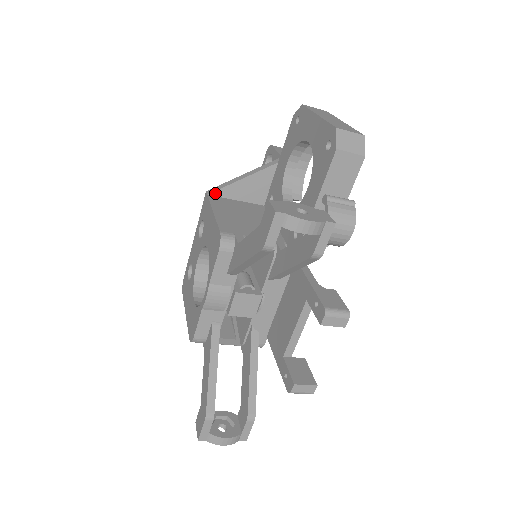
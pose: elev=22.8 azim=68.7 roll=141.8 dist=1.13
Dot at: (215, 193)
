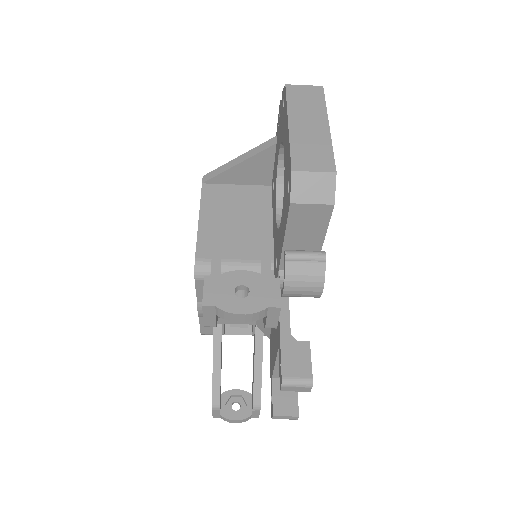
Dot at: (210, 181)
